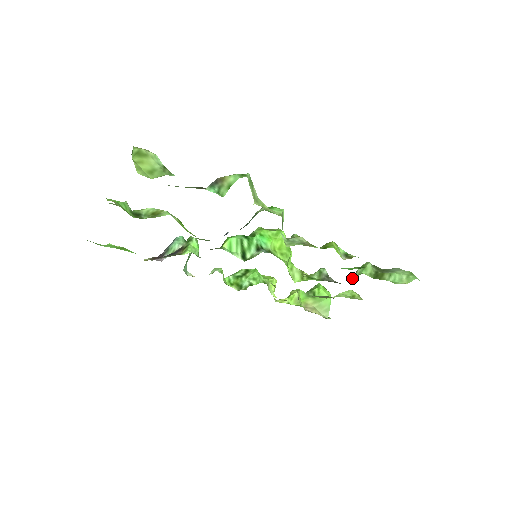
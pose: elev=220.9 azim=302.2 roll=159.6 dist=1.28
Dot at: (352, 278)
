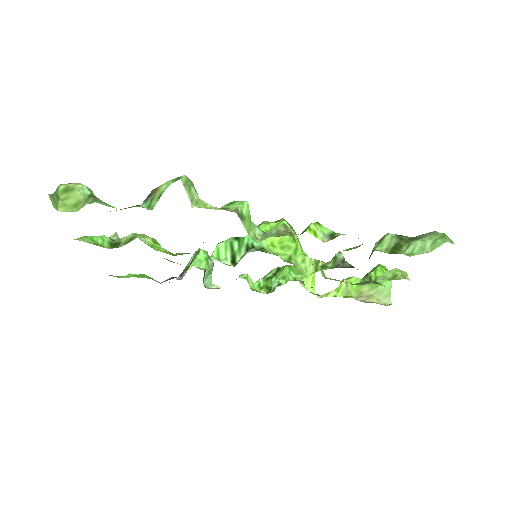
Dot at: occluded
